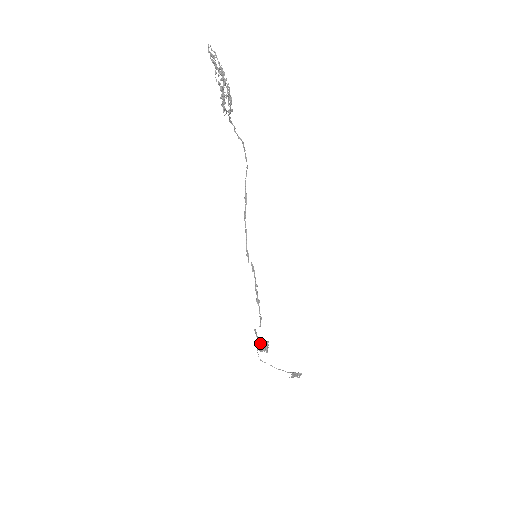
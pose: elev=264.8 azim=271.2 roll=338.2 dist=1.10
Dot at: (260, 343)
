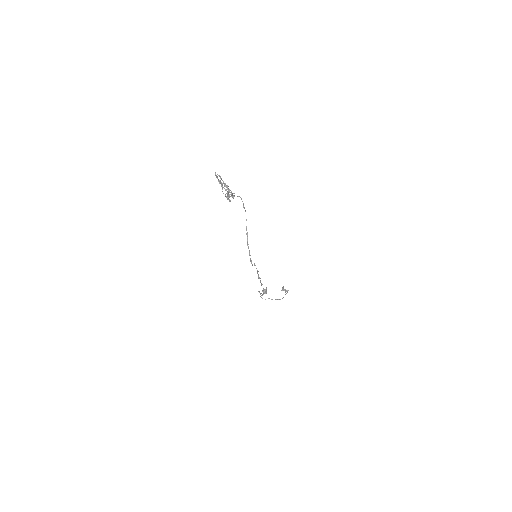
Dot at: (262, 294)
